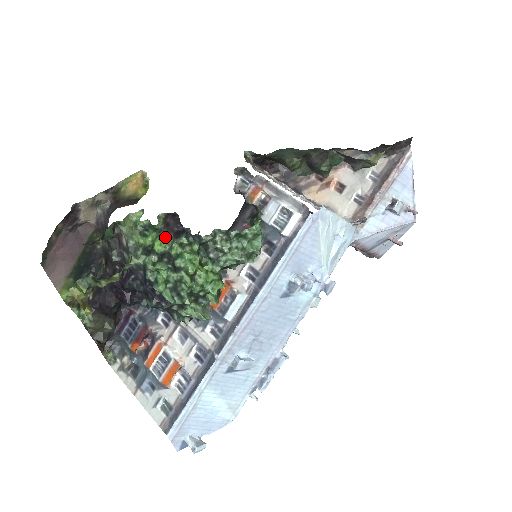
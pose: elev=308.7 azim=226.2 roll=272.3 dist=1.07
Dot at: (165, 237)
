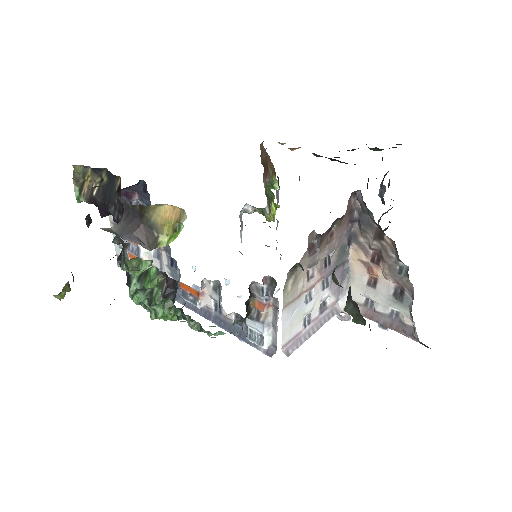
Dot at: (160, 279)
